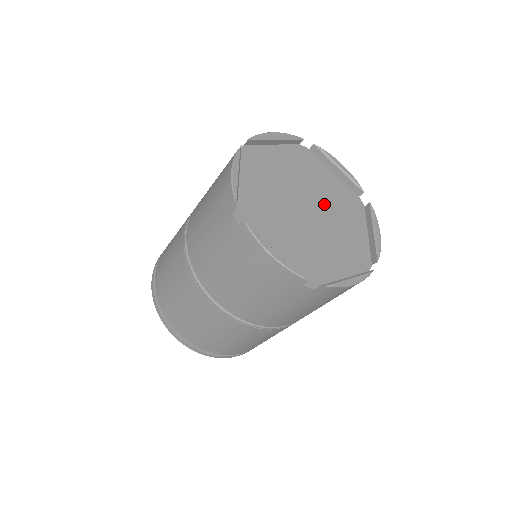
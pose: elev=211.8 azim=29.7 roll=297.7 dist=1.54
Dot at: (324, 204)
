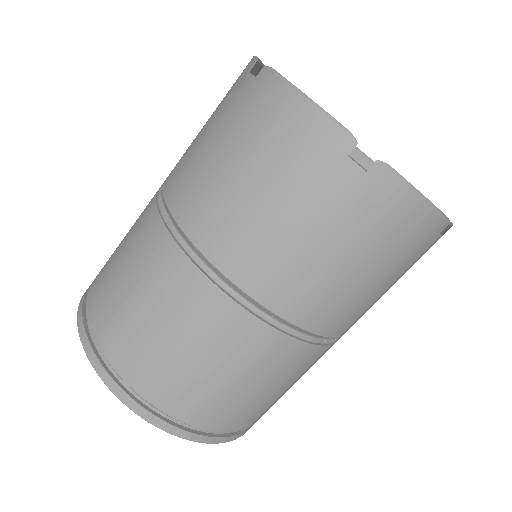
Dot at: occluded
